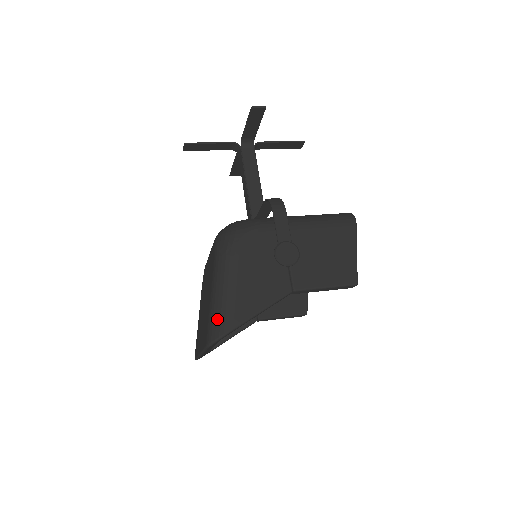
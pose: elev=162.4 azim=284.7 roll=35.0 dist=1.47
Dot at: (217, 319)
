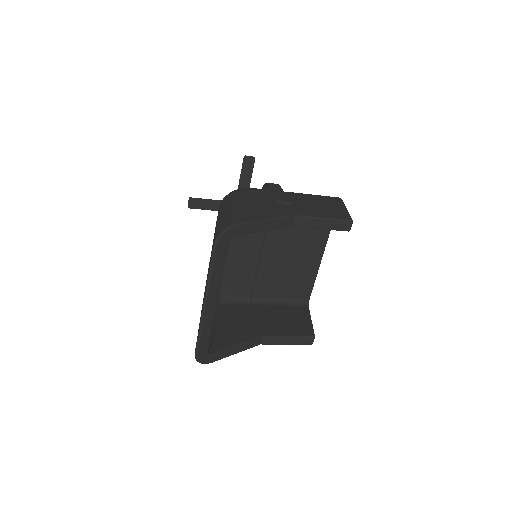
Dot at: (224, 221)
